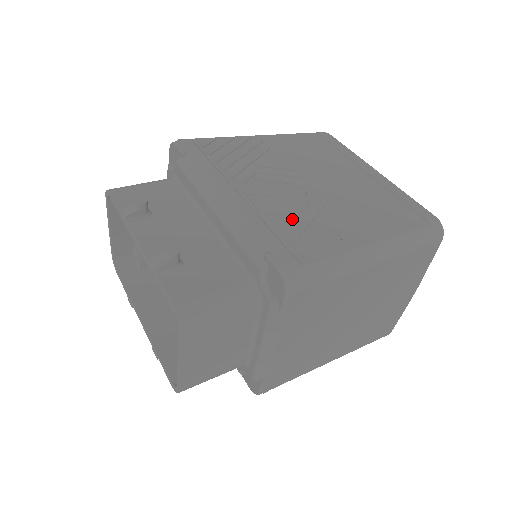
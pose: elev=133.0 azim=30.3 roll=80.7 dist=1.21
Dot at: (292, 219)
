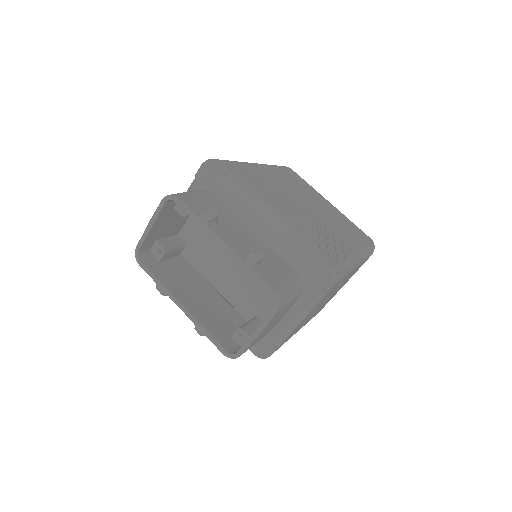
Dot at: (314, 234)
